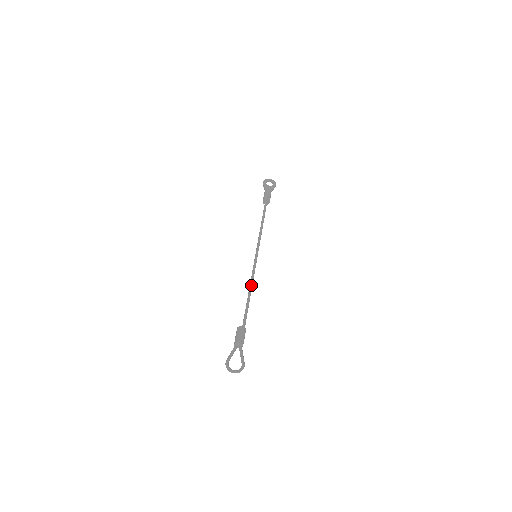
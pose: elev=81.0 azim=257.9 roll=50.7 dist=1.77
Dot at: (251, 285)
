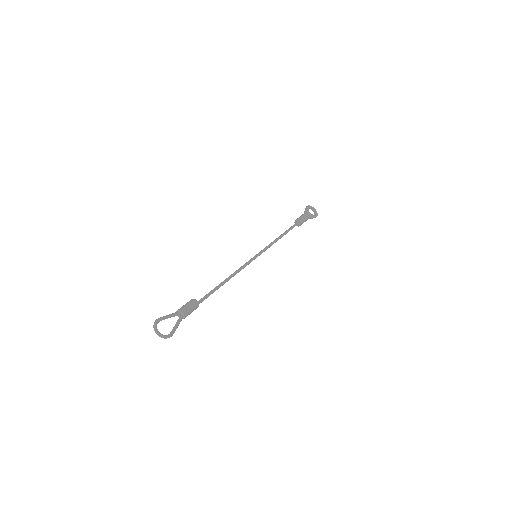
Dot at: (233, 275)
